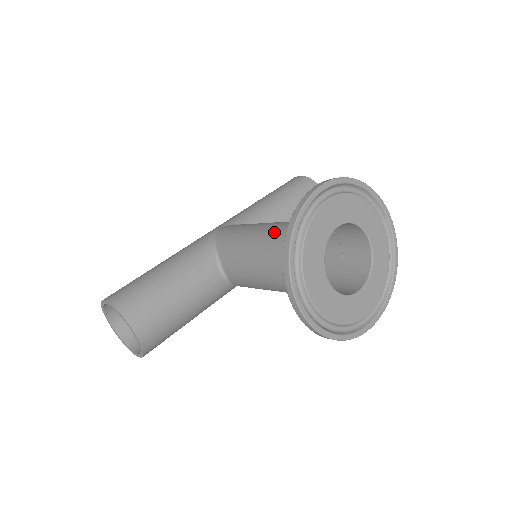
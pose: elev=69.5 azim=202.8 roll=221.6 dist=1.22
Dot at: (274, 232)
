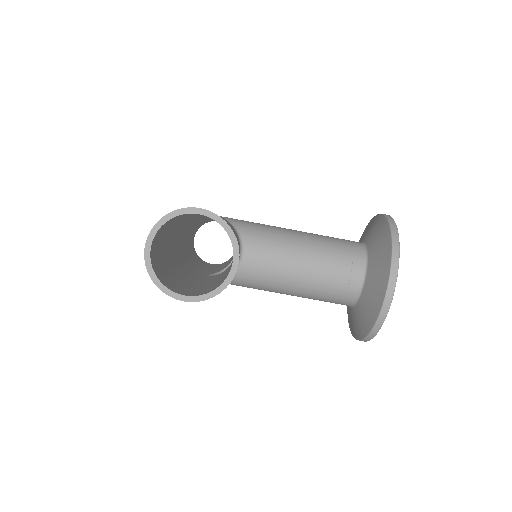
Dot at: (319, 236)
